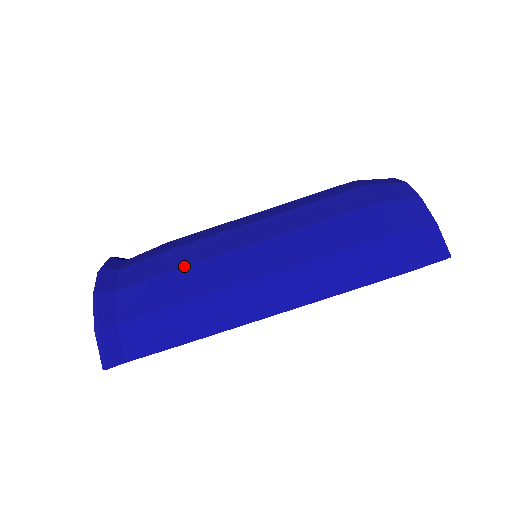
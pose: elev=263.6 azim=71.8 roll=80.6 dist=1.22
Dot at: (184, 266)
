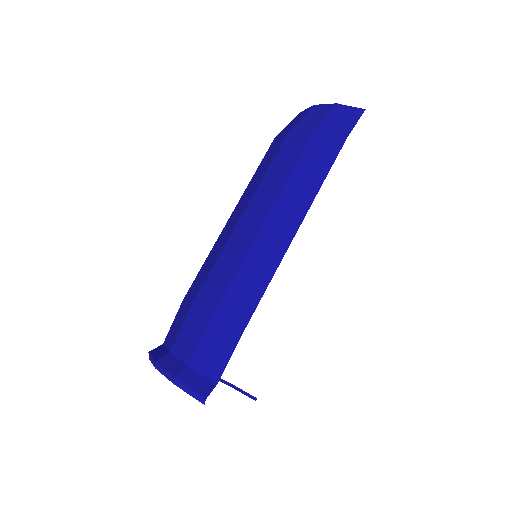
Dot at: (202, 285)
